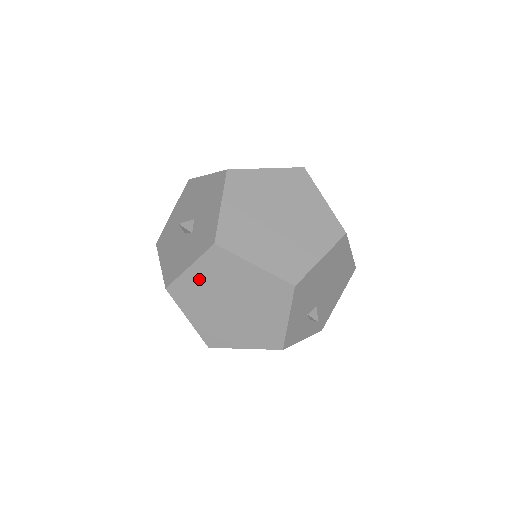
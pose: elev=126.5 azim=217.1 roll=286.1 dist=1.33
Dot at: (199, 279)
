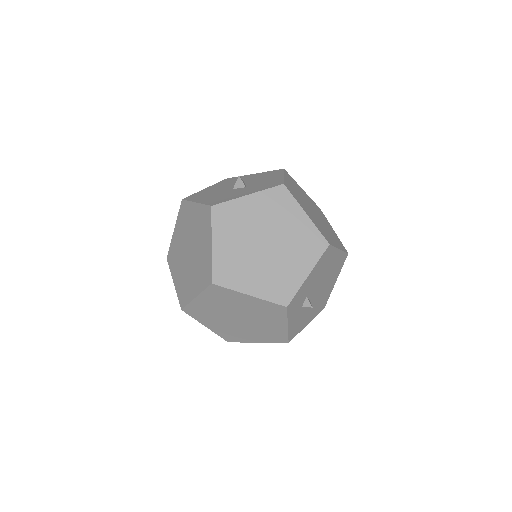
Dot at: (250, 209)
